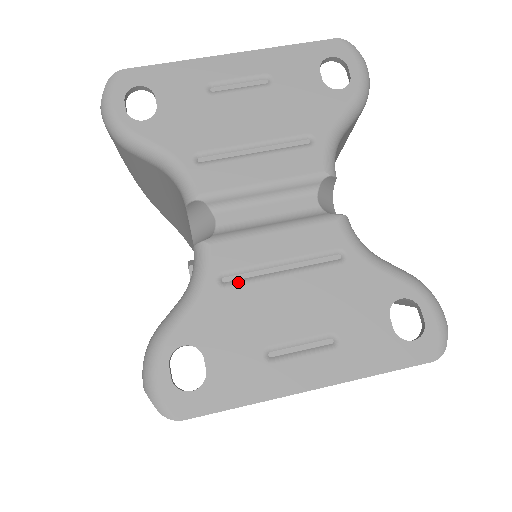
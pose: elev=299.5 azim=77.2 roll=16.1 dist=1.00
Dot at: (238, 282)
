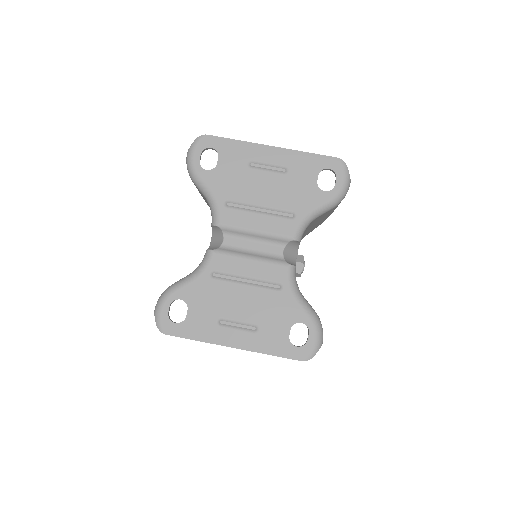
Dot at: (220, 279)
